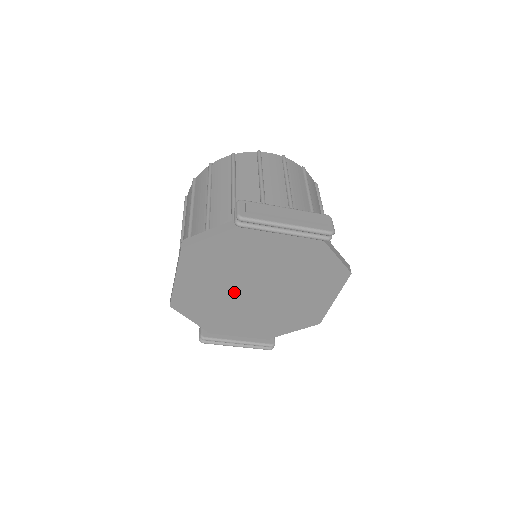
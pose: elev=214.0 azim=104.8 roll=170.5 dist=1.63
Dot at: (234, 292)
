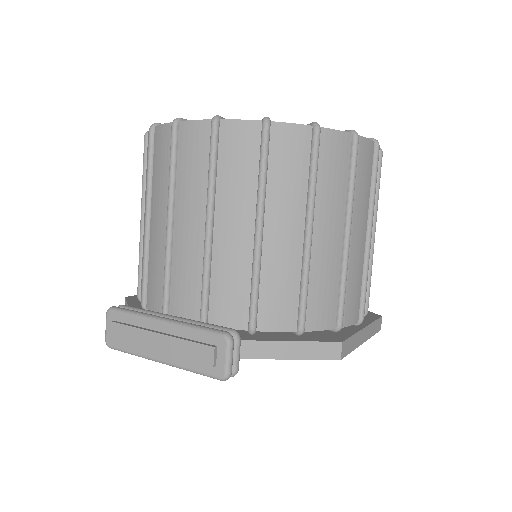
Dot at: occluded
